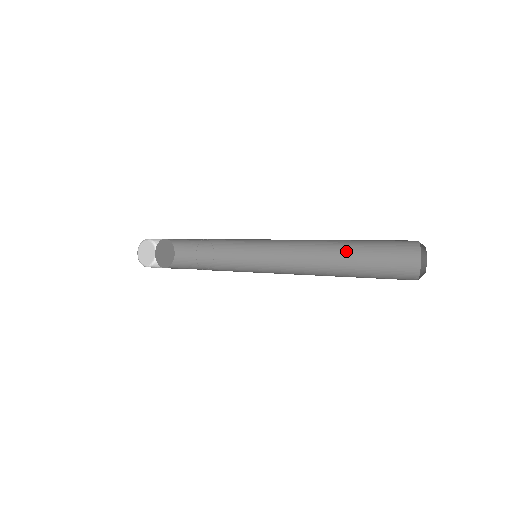
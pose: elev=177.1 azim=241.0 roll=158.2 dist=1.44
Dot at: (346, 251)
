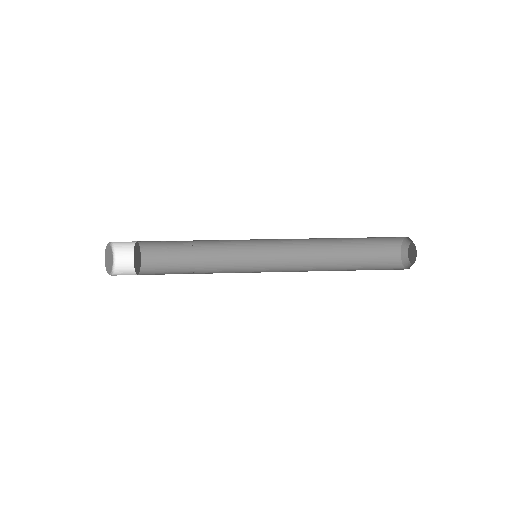
Dot at: (339, 250)
